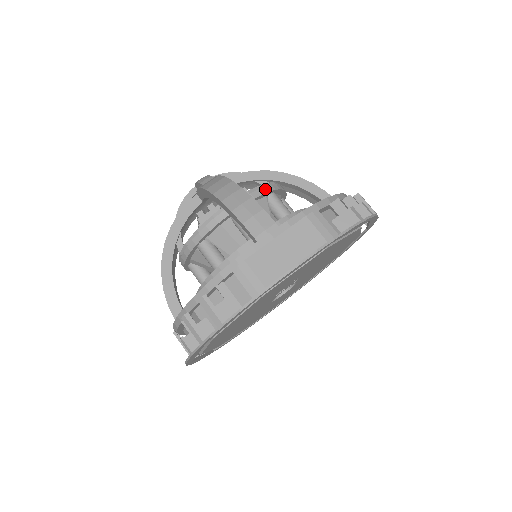
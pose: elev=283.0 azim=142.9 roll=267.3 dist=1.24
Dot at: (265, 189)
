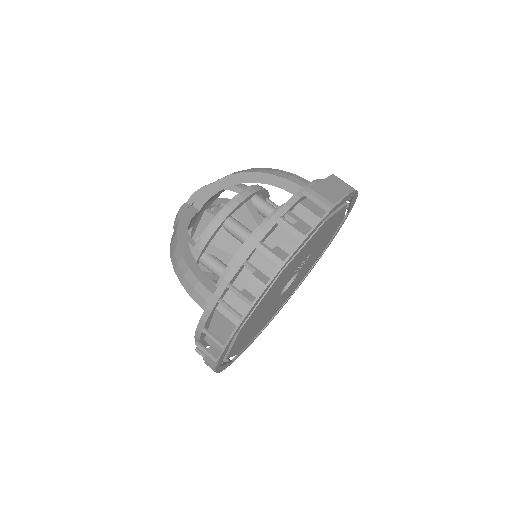
Dot at: occluded
